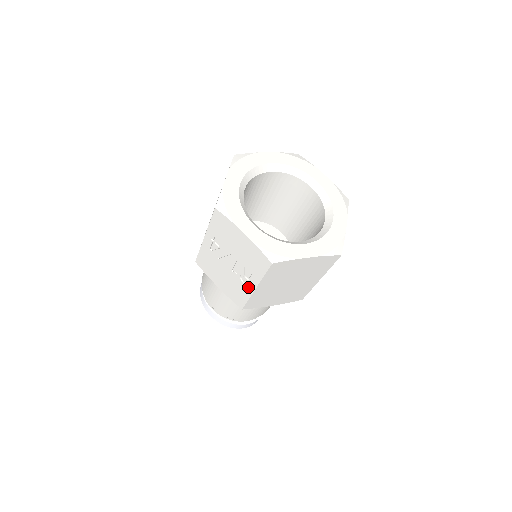
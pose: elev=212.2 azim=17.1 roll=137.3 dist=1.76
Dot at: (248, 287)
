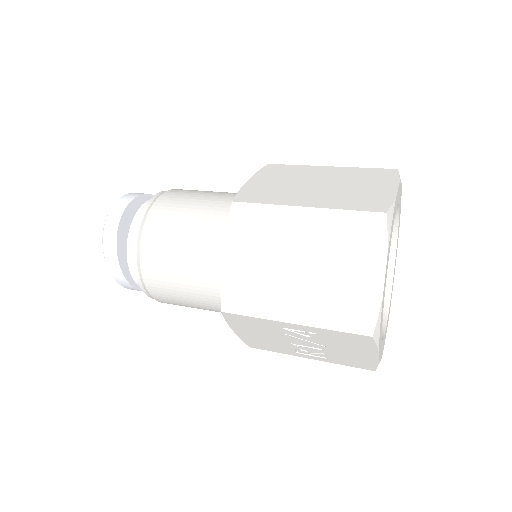
Dot at: (298, 354)
